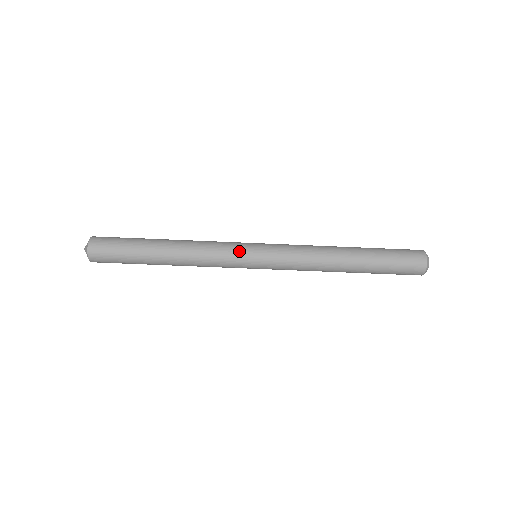
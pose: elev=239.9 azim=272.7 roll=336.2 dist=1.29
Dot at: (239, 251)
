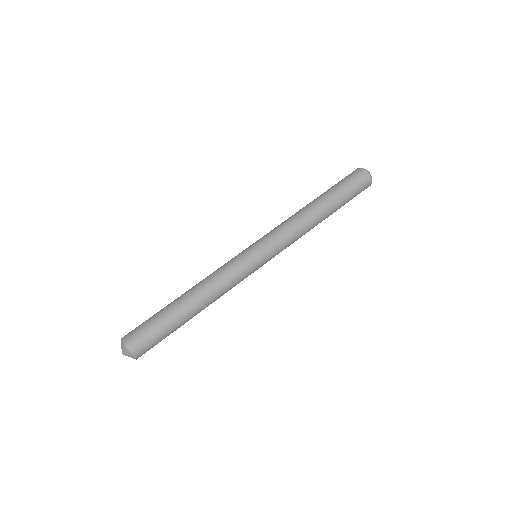
Dot at: (238, 255)
